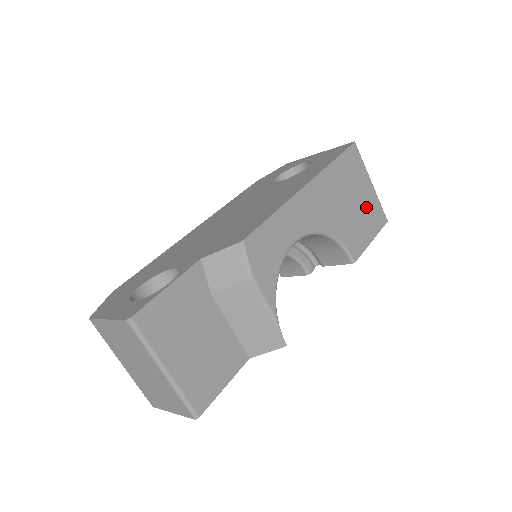
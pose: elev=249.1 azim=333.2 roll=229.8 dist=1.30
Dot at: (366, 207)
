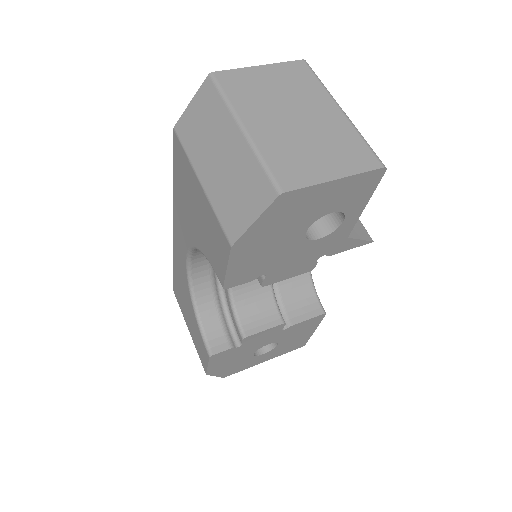
Dot at: occluded
